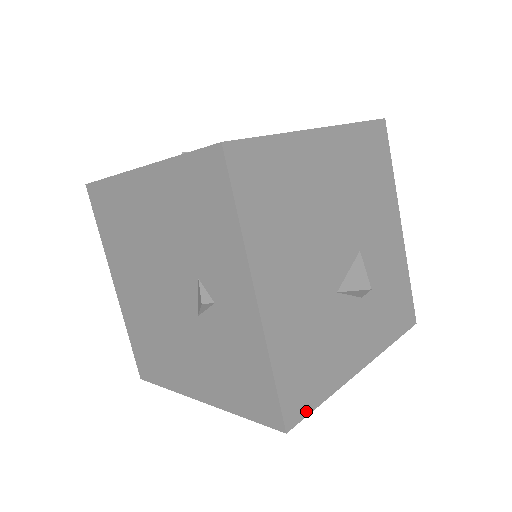
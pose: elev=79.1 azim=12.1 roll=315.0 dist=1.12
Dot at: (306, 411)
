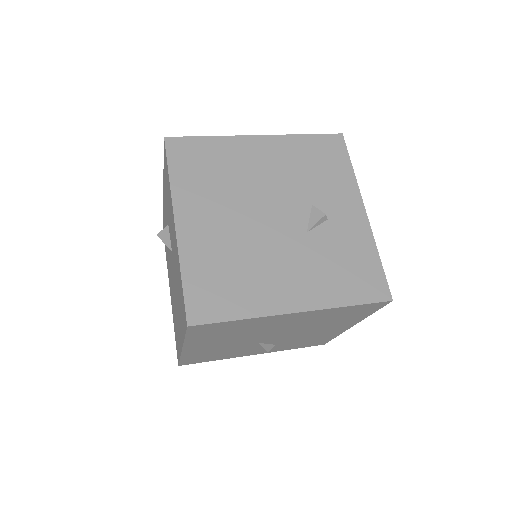
Dot at: occluded
